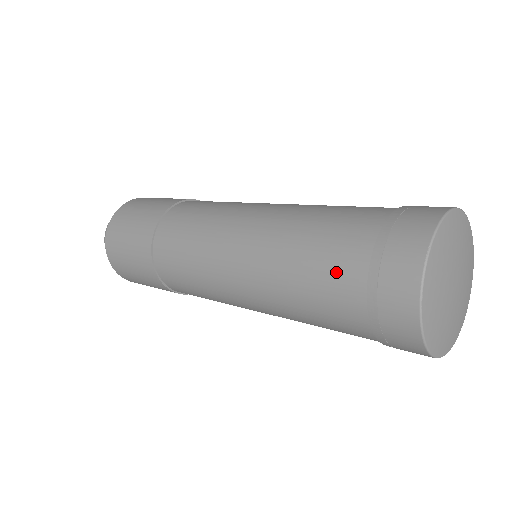
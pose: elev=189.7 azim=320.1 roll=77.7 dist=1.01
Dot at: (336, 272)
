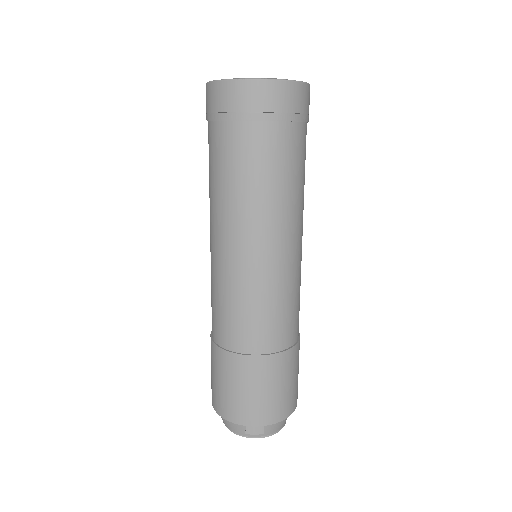
Dot at: occluded
